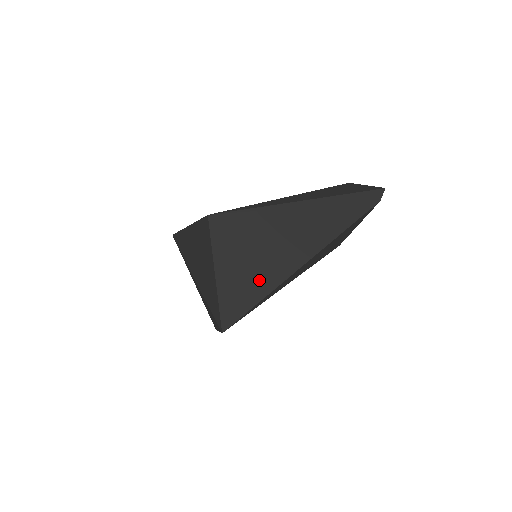
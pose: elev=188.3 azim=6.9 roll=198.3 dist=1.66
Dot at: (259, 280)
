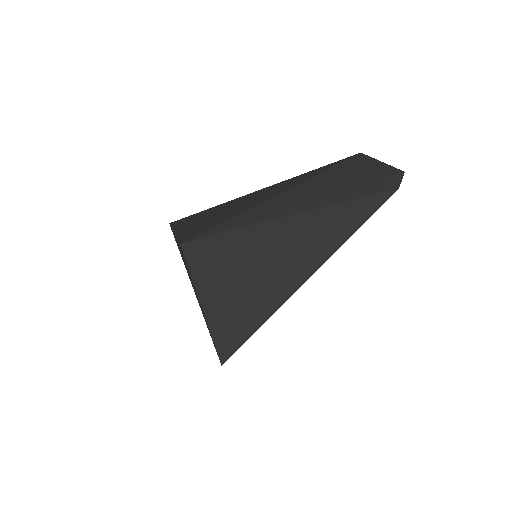
Dot at: (252, 308)
